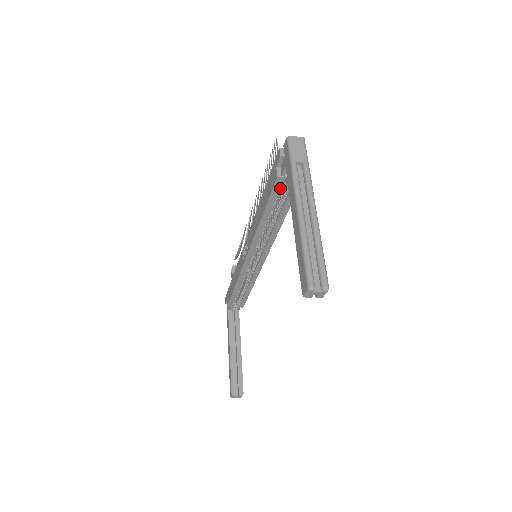
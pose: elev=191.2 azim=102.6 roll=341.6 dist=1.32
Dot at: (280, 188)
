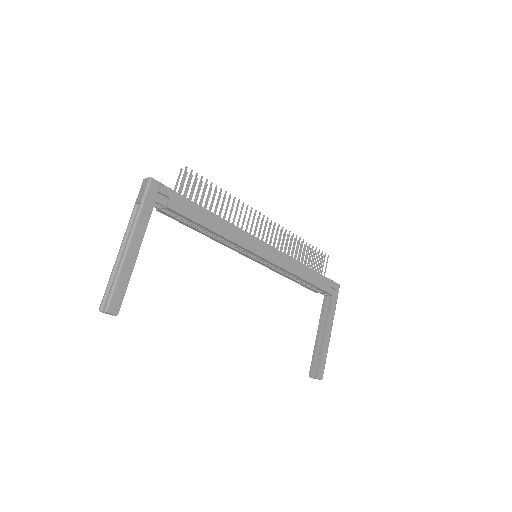
Dot at: (174, 214)
